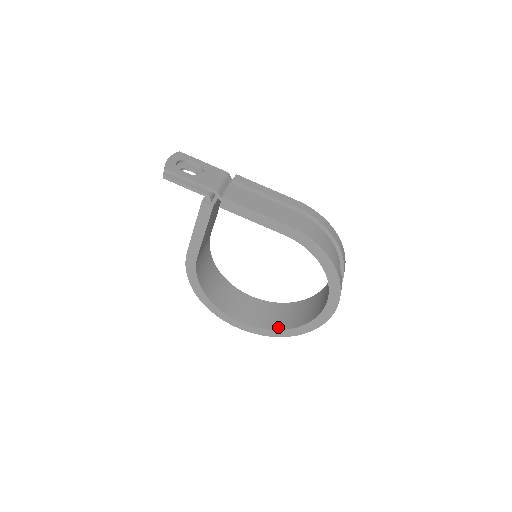
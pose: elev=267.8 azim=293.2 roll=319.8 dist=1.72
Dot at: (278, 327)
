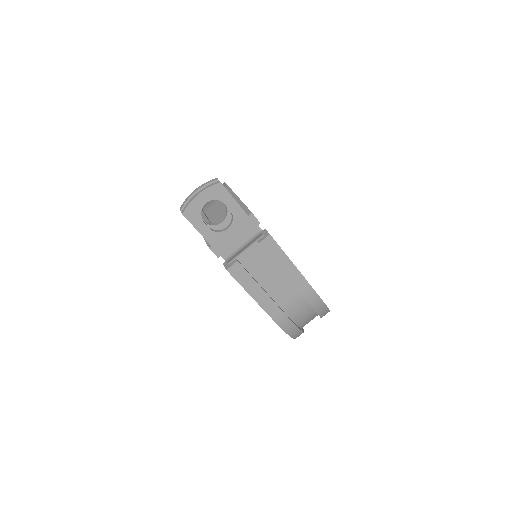
Dot at: occluded
